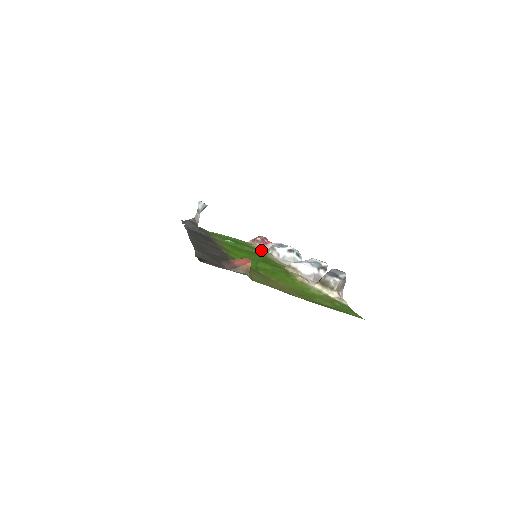
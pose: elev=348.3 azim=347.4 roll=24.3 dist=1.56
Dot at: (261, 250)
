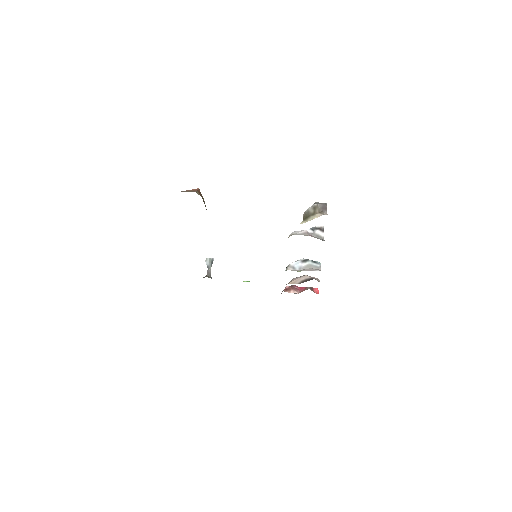
Dot at: occluded
